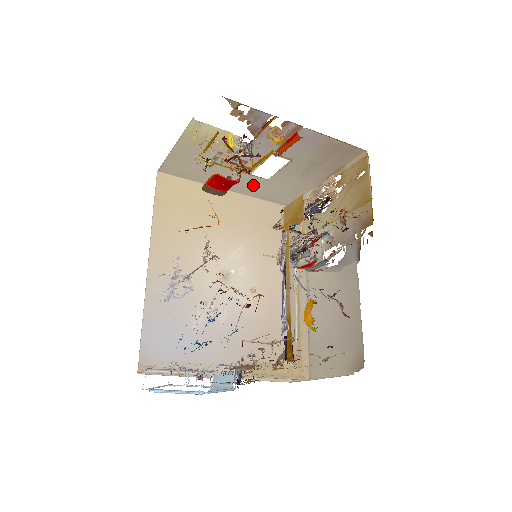
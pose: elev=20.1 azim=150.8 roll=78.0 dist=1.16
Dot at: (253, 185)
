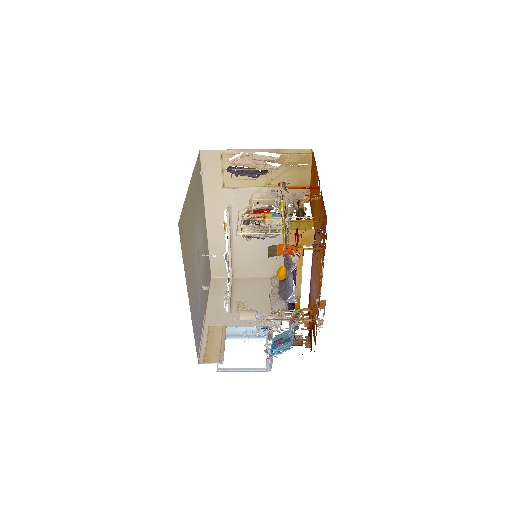
Dot at: occluded
